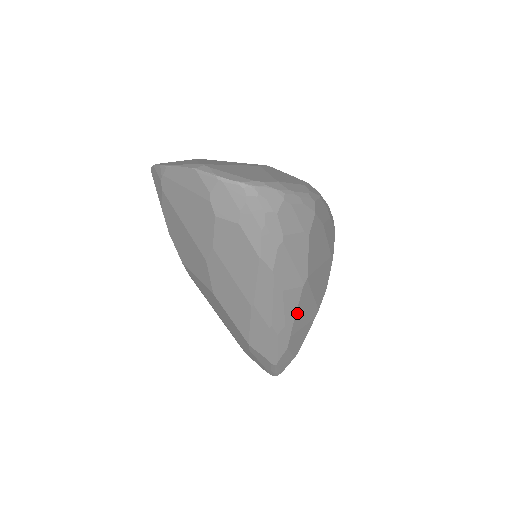
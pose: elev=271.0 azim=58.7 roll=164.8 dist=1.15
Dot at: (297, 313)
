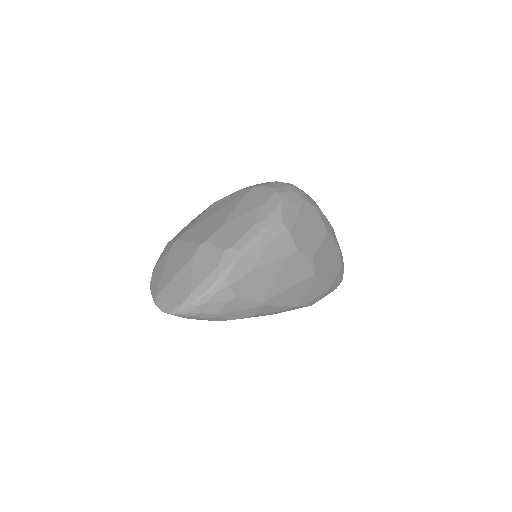
Dot at: (282, 305)
